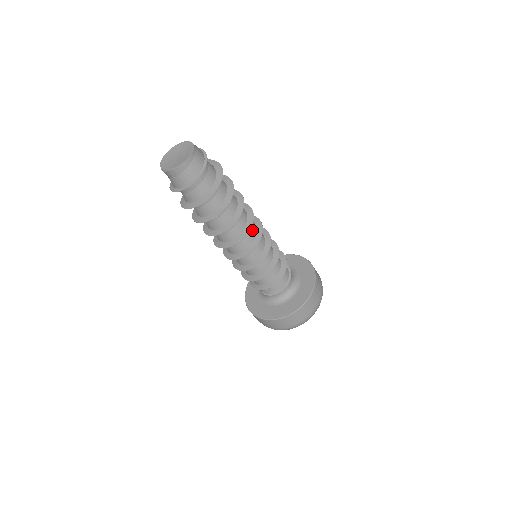
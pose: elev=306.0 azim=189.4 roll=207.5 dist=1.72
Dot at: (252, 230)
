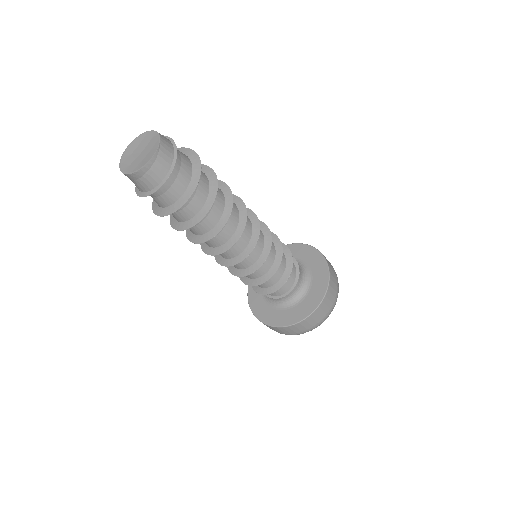
Dot at: (241, 243)
